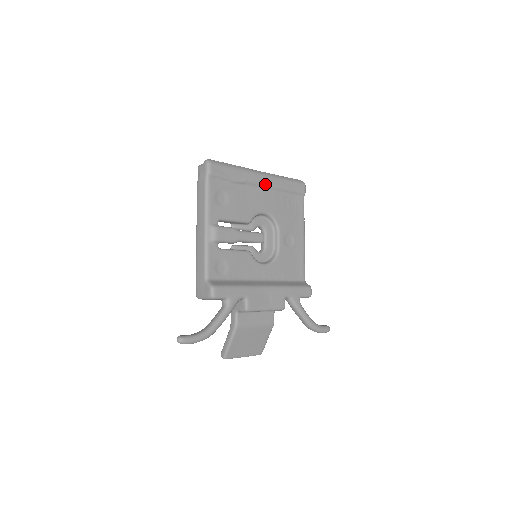
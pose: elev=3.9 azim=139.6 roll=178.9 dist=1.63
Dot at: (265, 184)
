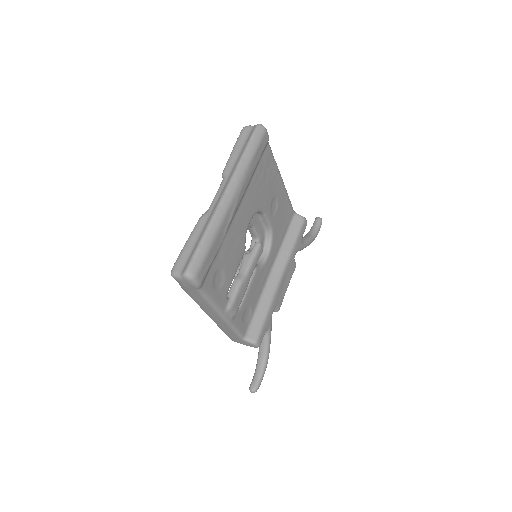
Dot at: (240, 200)
